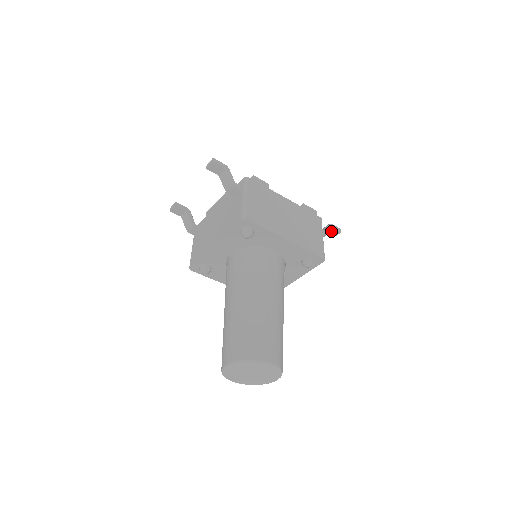
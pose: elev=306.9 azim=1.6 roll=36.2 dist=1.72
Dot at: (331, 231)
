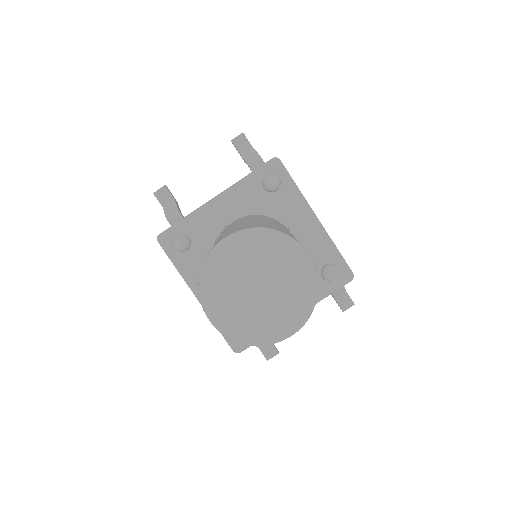
Dot at: (343, 298)
